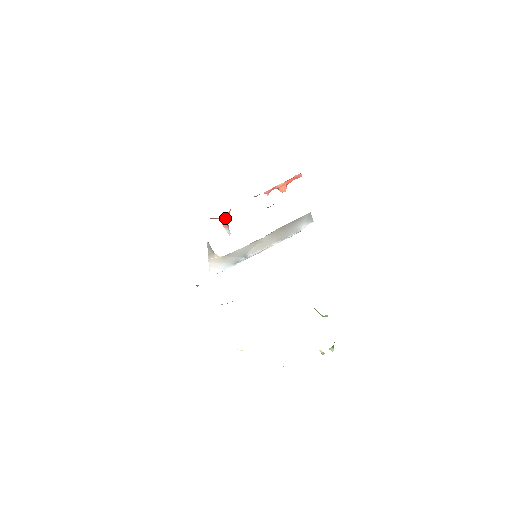
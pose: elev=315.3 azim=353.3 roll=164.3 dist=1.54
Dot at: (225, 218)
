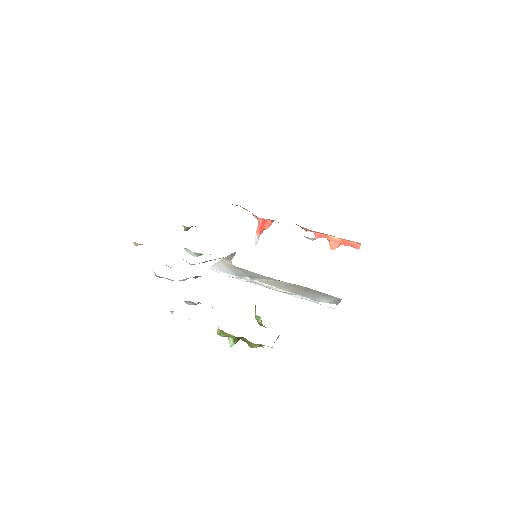
Dot at: (264, 223)
